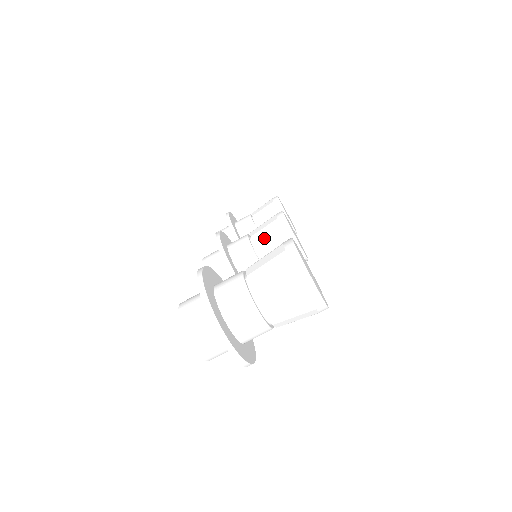
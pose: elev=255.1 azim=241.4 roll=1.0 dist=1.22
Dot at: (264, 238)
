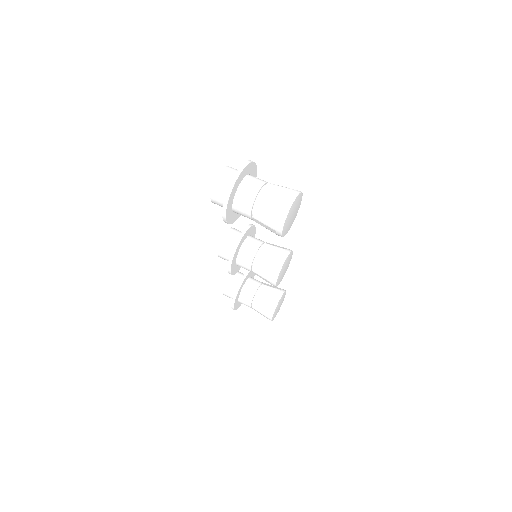
Dot at: (273, 245)
